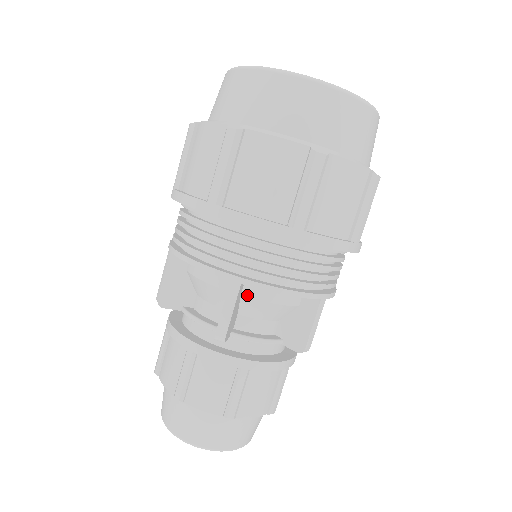
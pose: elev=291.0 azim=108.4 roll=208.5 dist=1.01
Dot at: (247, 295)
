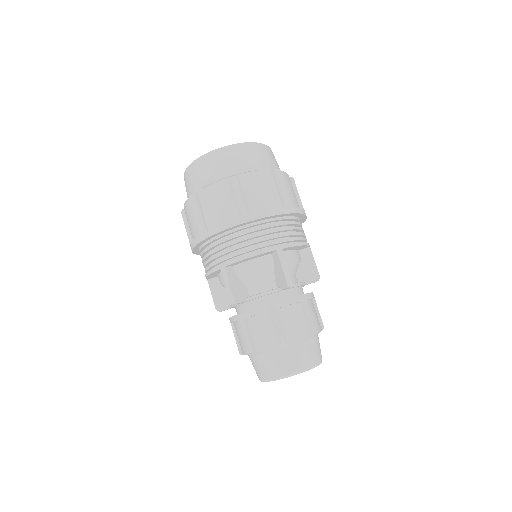
Dot at: occluded
